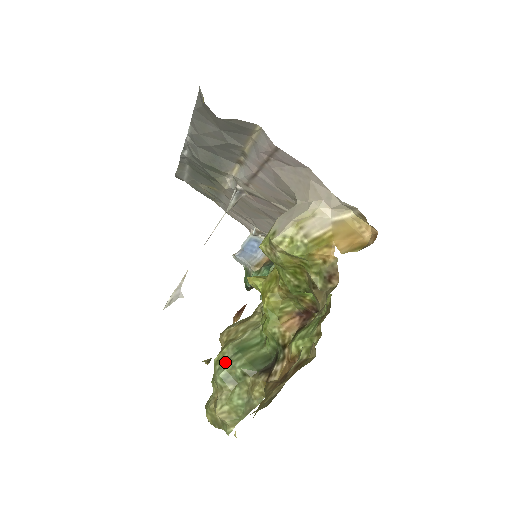
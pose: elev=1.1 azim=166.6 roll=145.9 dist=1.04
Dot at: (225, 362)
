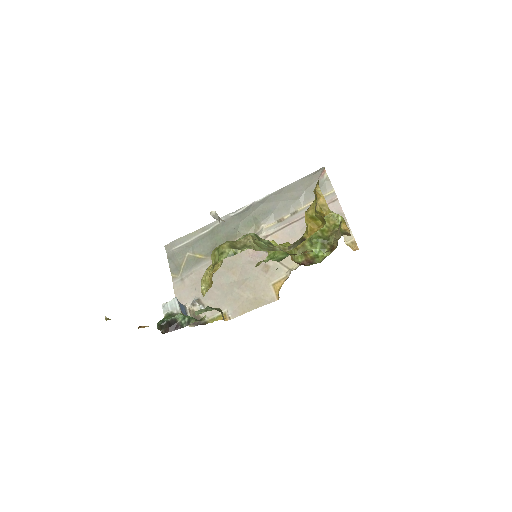
Dot at: occluded
